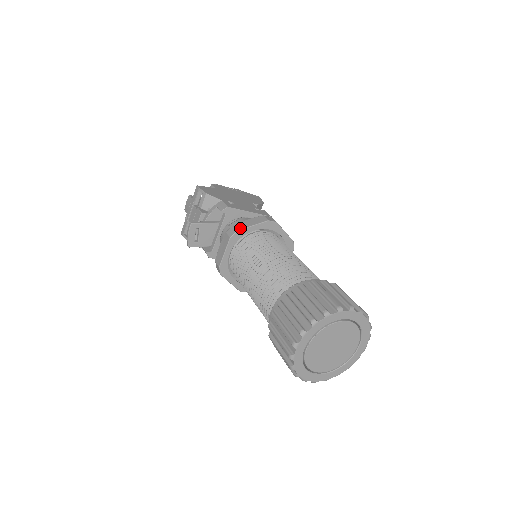
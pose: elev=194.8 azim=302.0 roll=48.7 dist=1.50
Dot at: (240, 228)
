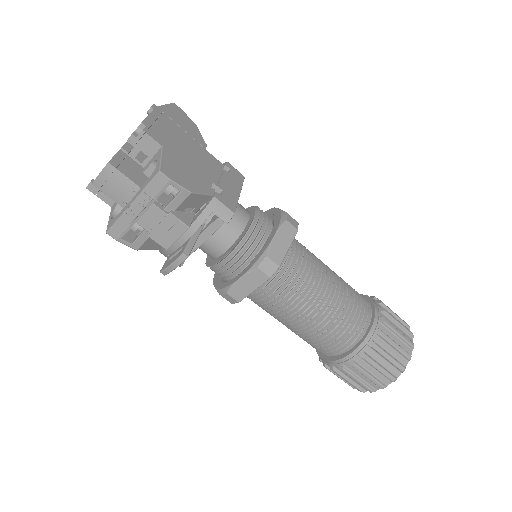
Dot at: (280, 261)
